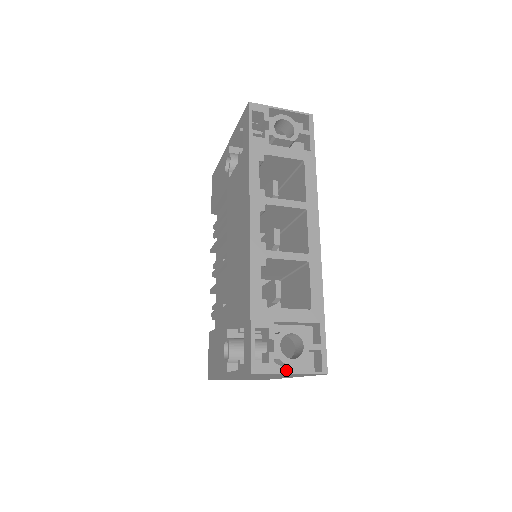
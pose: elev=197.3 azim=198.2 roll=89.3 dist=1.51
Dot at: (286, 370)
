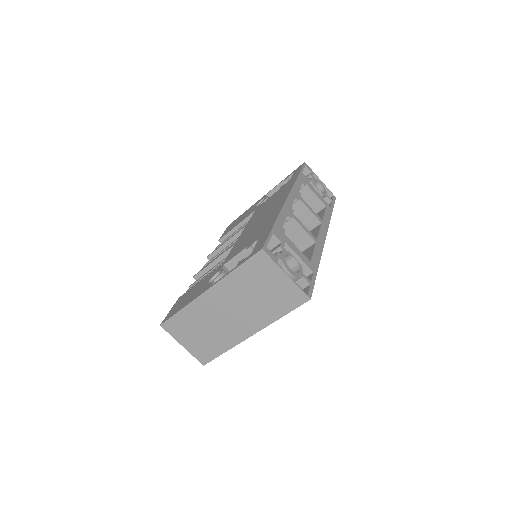
Dot at: (278, 282)
